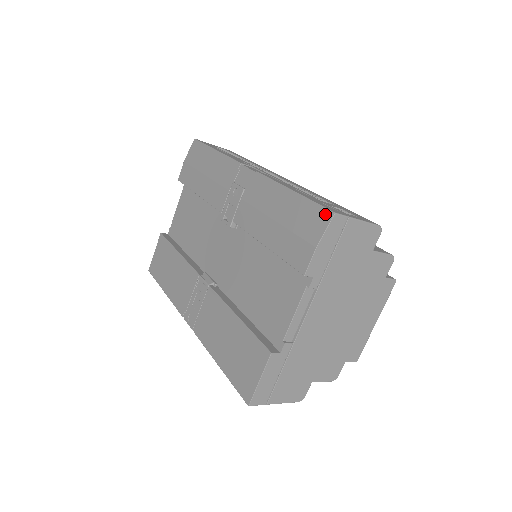
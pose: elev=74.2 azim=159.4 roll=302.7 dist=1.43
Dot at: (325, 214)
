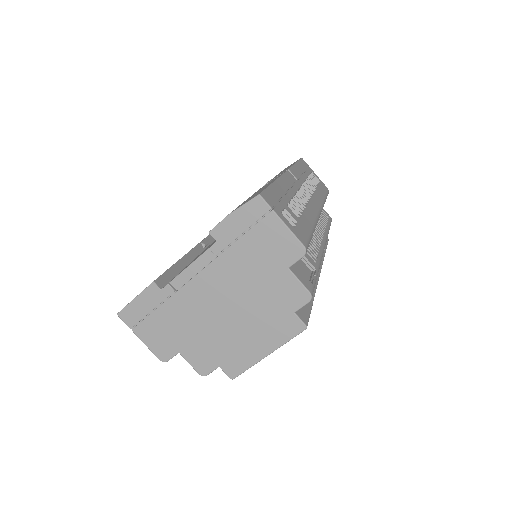
Dot at: occluded
